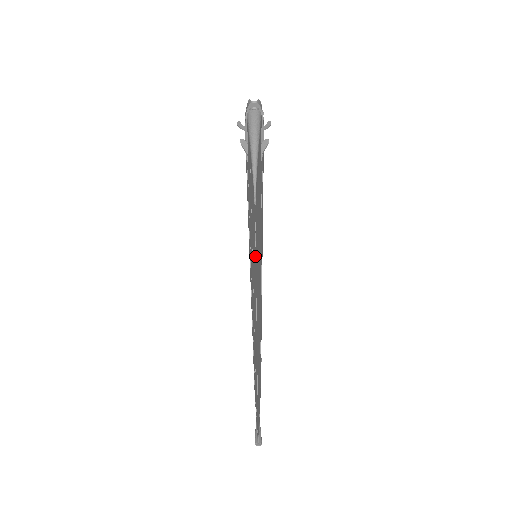
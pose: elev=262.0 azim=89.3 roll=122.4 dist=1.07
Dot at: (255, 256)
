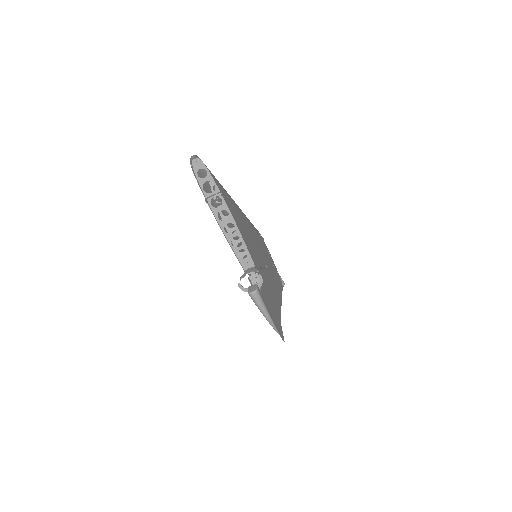
Dot at: (279, 320)
